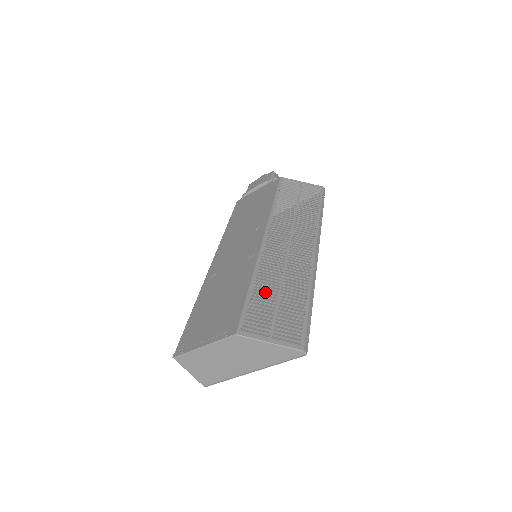
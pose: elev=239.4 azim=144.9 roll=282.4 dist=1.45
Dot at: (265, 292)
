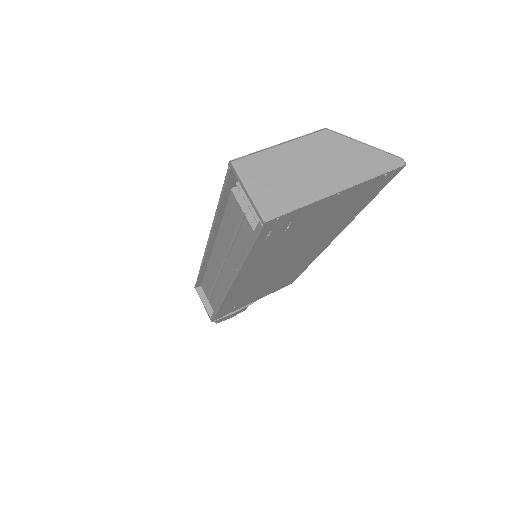
Dot at: (286, 254)
